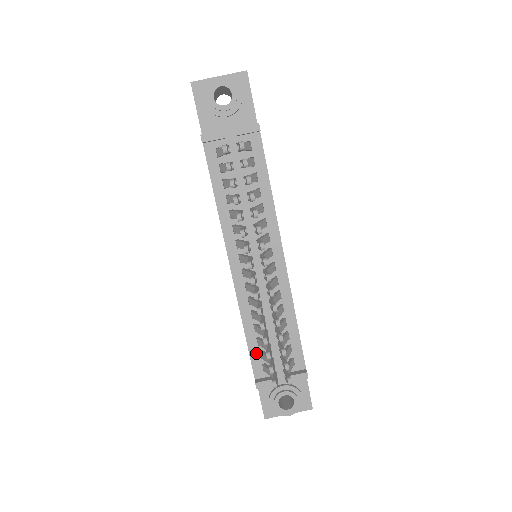
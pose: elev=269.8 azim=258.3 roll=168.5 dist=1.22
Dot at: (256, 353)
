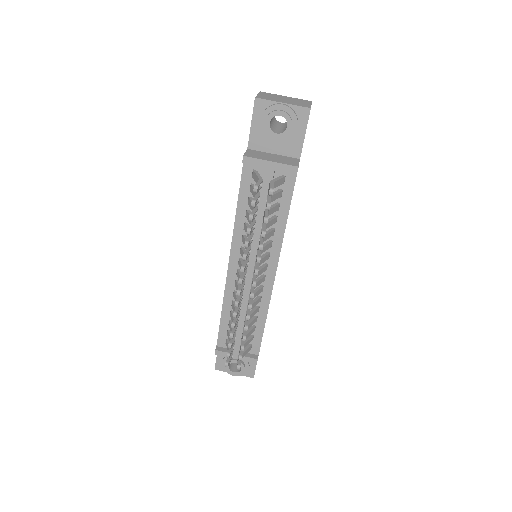
Dot at: (225, 330)
